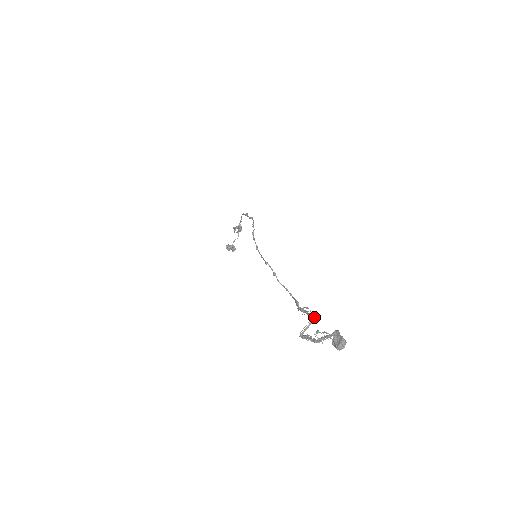
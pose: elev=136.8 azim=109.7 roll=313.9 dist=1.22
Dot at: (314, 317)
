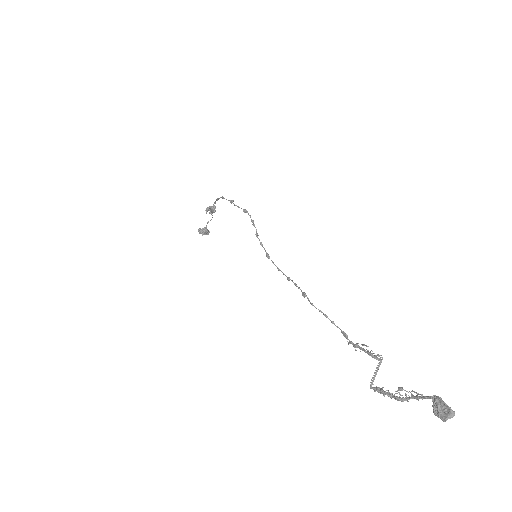
Dot at: (380, 360)
